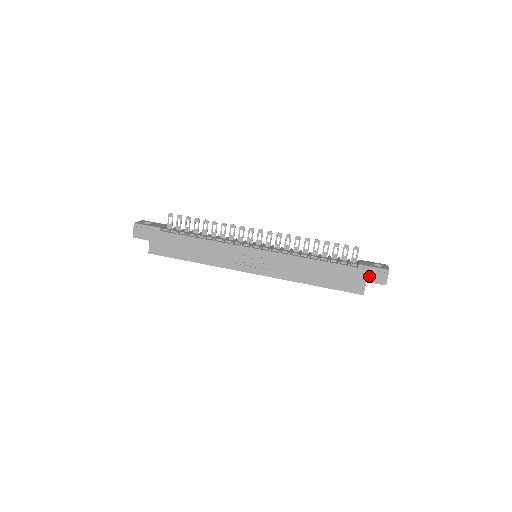
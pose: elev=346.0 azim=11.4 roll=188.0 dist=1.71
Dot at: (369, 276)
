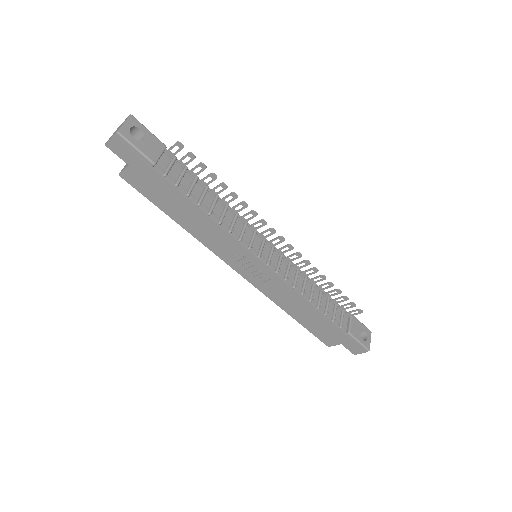
Dot at: (348, 343)
